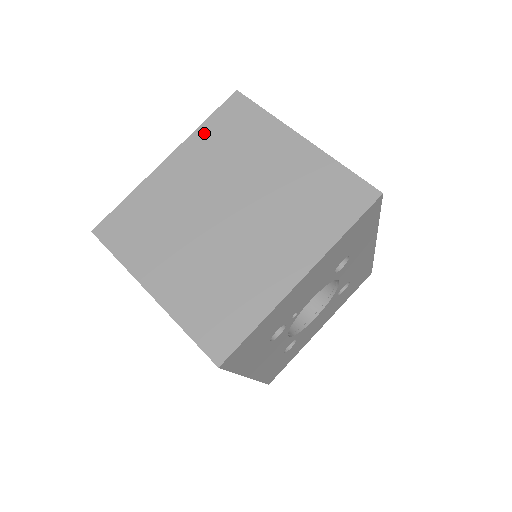
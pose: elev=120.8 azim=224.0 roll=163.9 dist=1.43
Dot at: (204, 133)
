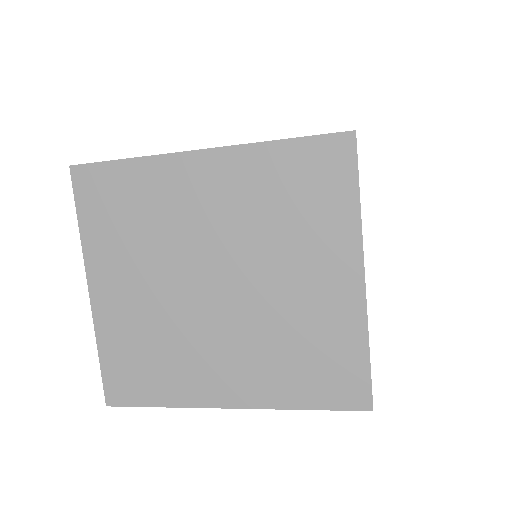
Dot at: (268, 157)
